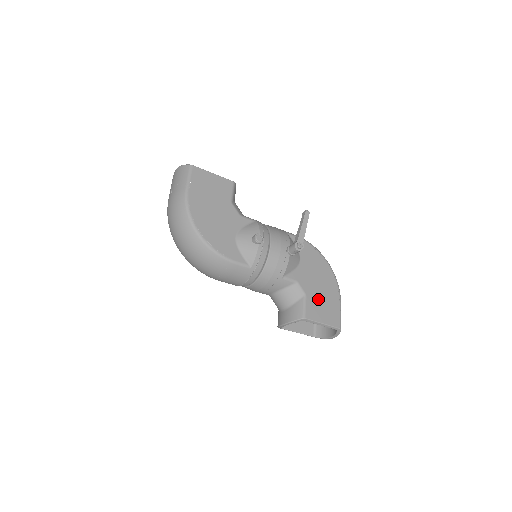
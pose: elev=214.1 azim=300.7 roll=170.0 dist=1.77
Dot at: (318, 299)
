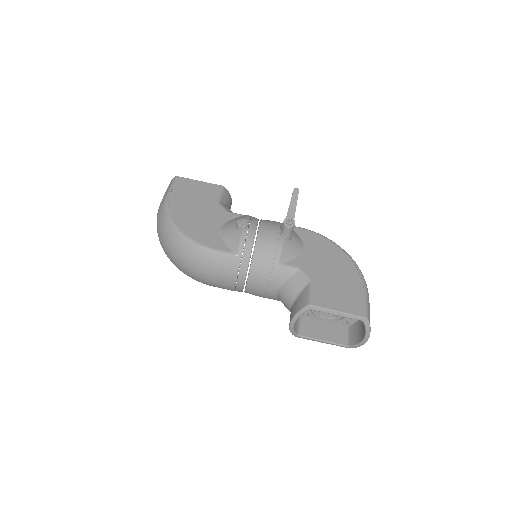
Dot at: (330, 286)
